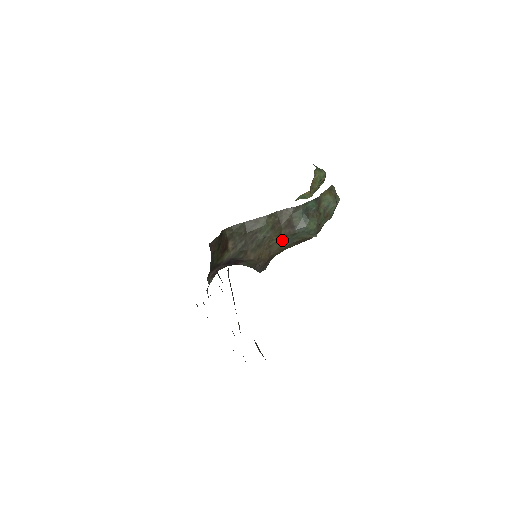
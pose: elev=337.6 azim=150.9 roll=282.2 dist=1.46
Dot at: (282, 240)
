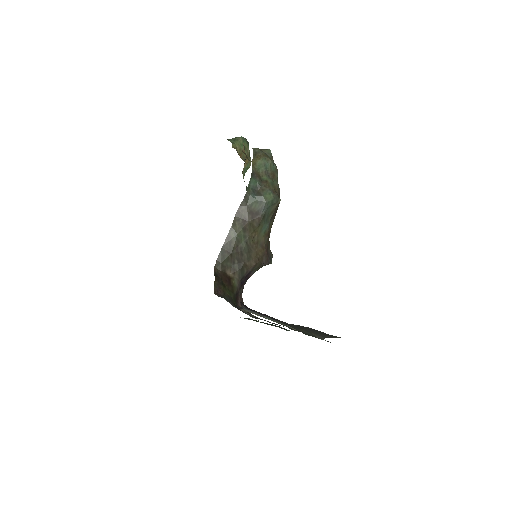
Dot at: (260, 229)
